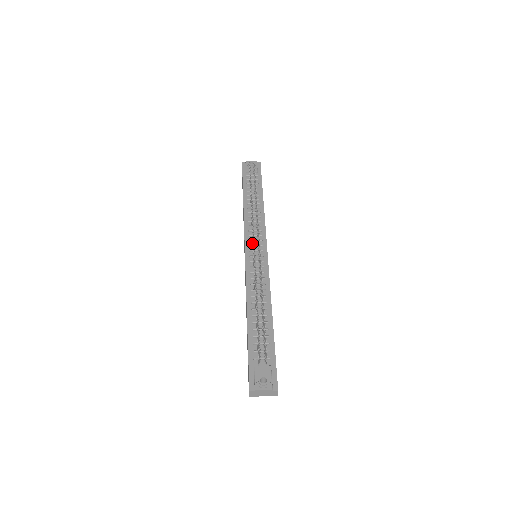
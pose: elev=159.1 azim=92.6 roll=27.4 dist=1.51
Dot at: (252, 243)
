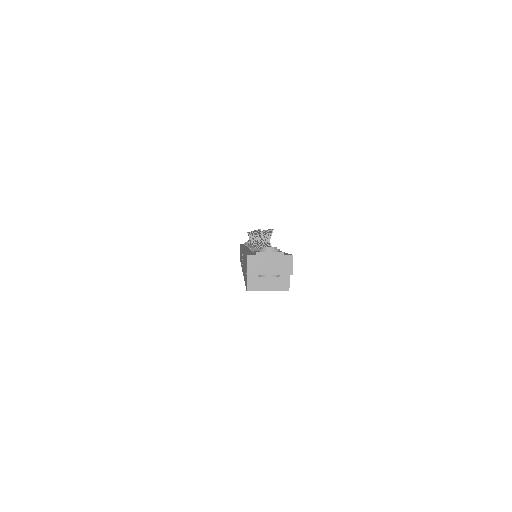
Dot at: (251, 245)
